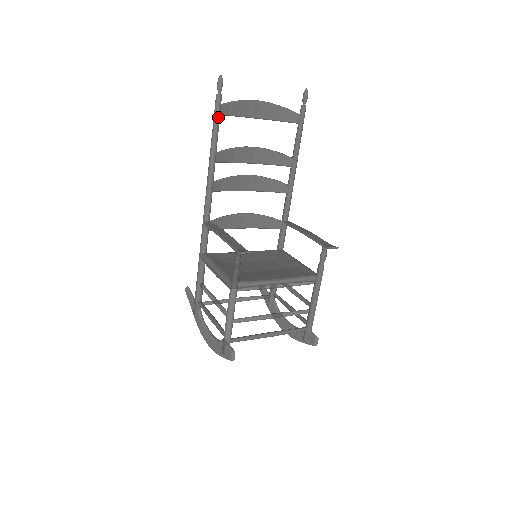
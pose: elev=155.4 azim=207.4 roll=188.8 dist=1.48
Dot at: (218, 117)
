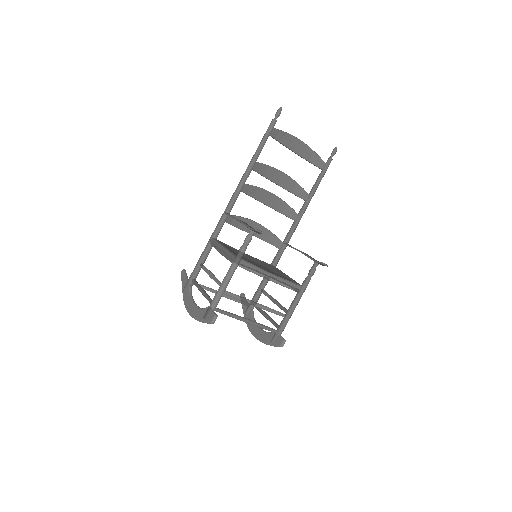
Dot at: (268, 135)
